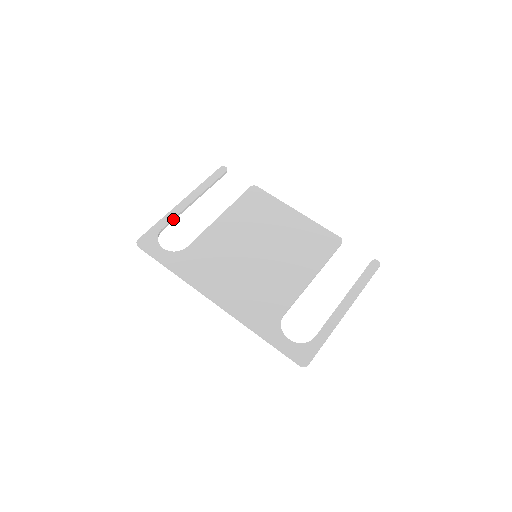
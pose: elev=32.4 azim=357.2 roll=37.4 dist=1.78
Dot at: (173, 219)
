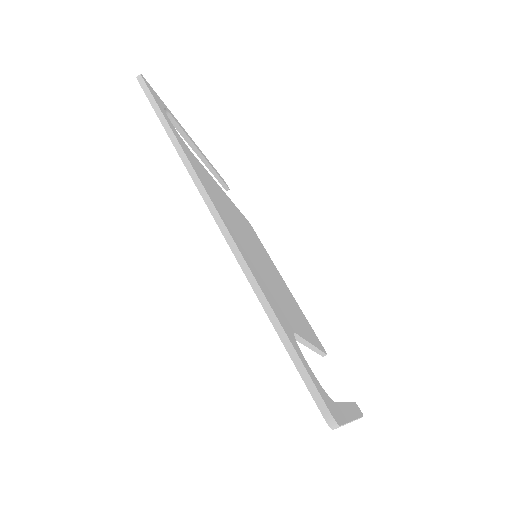
Dot at: (181, 129)
